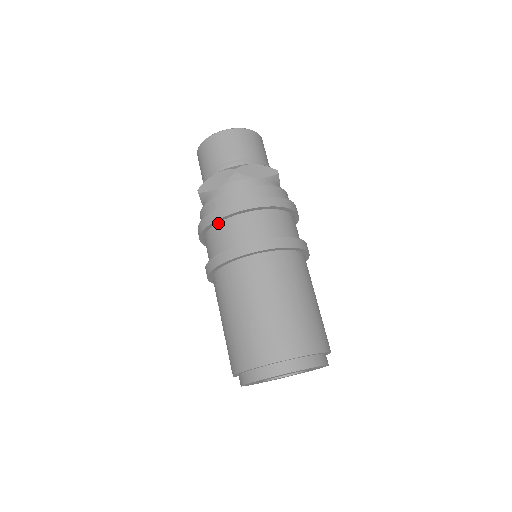
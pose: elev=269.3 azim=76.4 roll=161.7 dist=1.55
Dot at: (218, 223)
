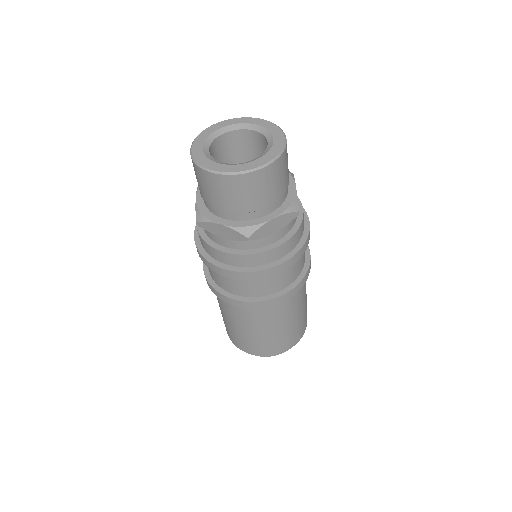
Dot at: occluded
